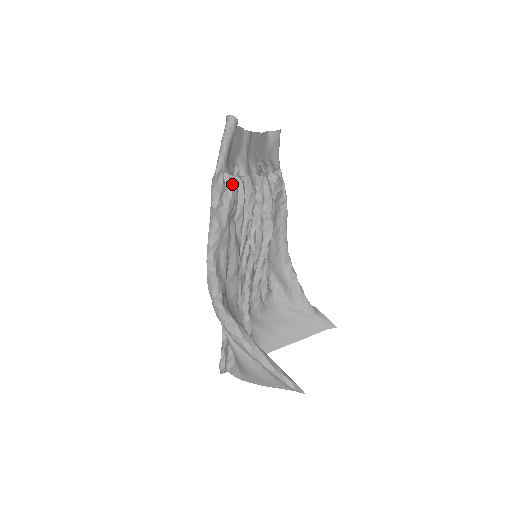
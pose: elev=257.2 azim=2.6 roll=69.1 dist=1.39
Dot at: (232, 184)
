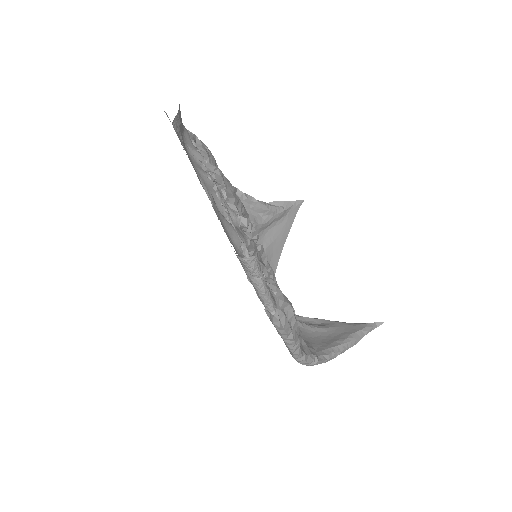
Dot at: (285, 300)
